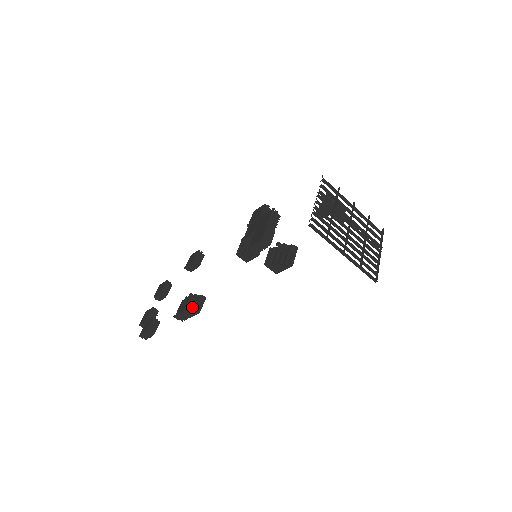
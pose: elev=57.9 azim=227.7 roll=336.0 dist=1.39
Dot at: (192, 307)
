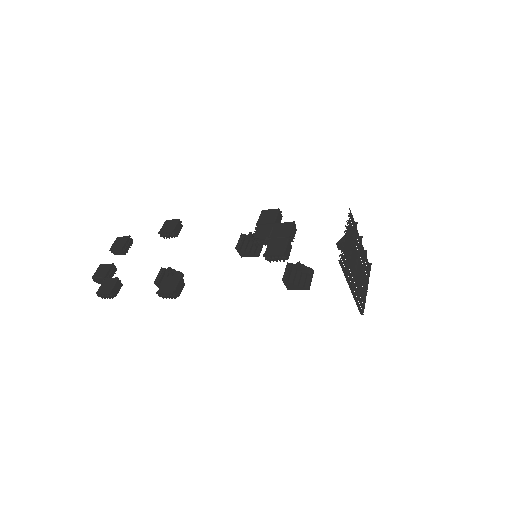
Dot at: (180, 289)
